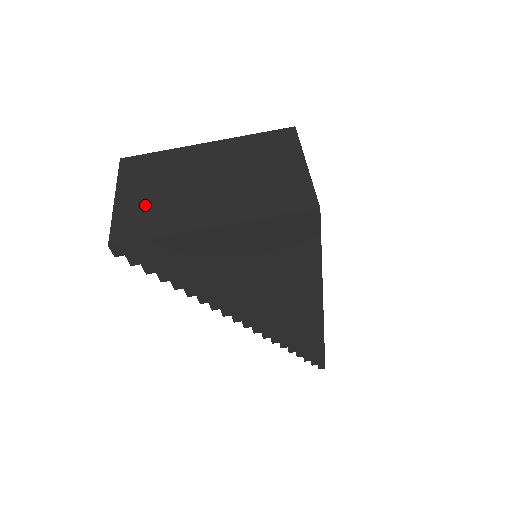
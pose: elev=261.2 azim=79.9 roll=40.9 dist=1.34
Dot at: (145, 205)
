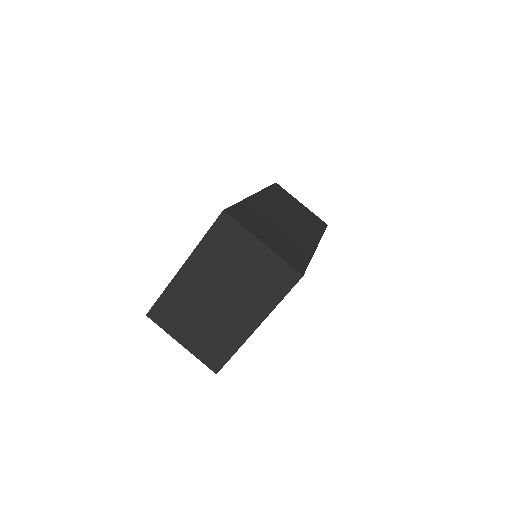
Dot at: (204, 339)
